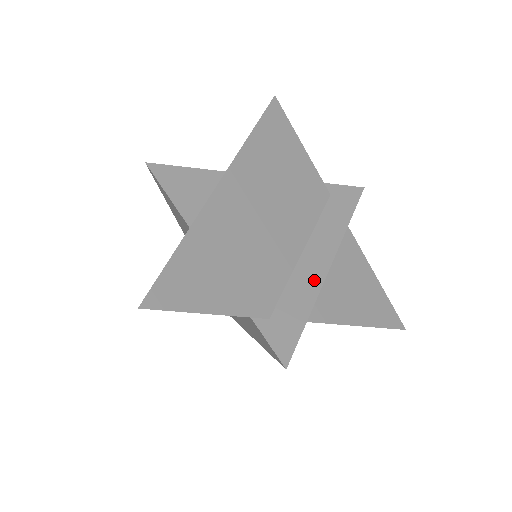
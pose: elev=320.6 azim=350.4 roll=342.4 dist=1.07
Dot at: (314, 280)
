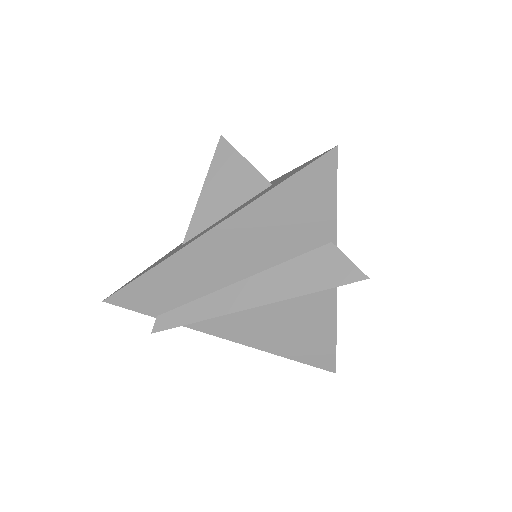
Dot at: occluded
